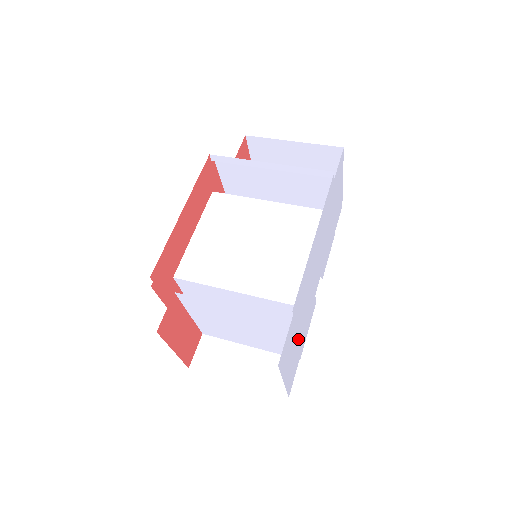
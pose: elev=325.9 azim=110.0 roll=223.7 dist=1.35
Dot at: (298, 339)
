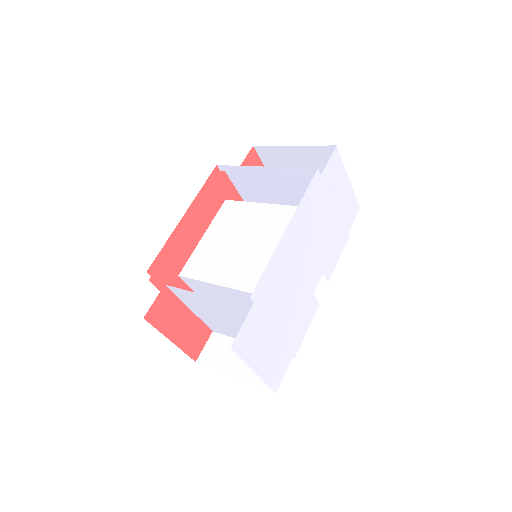
Dot at: (280, 333)
